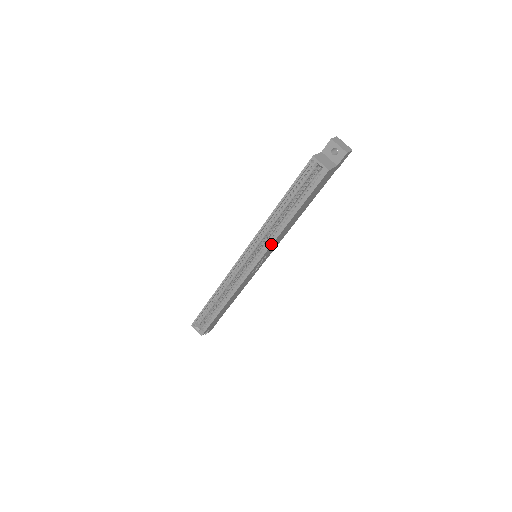
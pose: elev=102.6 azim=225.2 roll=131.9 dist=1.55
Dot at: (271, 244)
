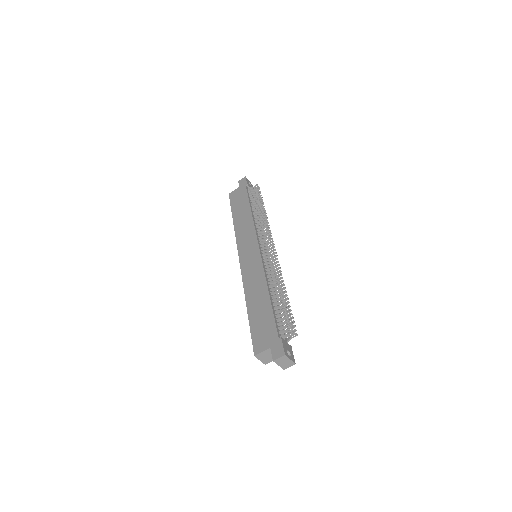
Dot at: occluded
